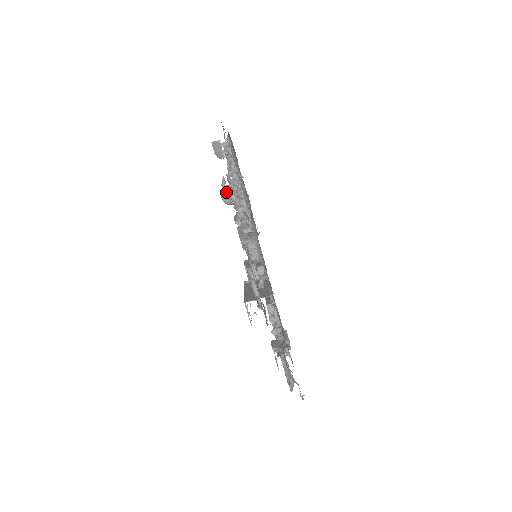
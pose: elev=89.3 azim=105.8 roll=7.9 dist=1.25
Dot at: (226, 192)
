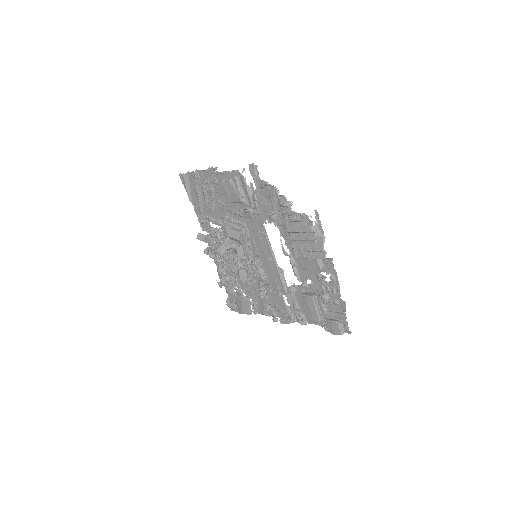
Dot at: (217, 247)
